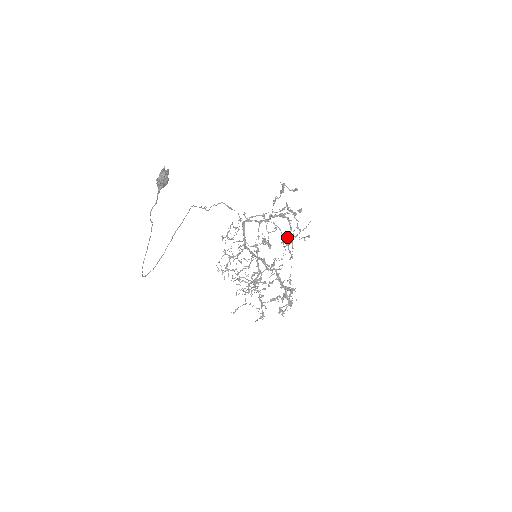
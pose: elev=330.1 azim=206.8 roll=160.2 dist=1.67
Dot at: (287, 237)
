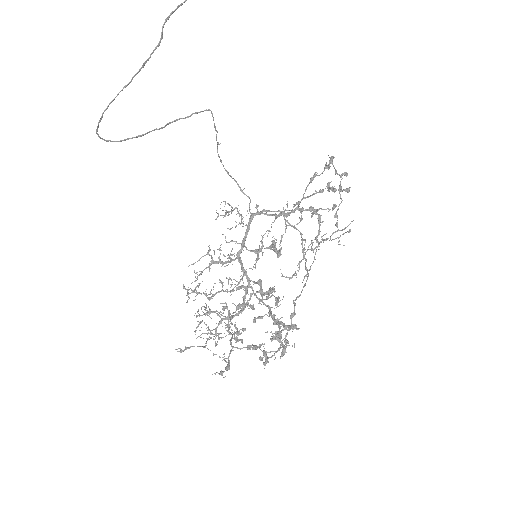
Dot at: (309, 245)
